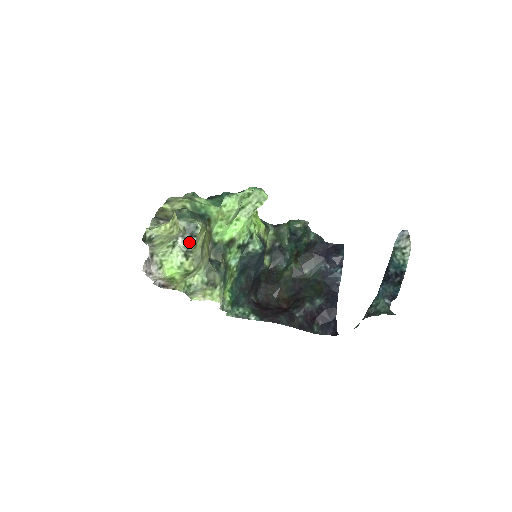
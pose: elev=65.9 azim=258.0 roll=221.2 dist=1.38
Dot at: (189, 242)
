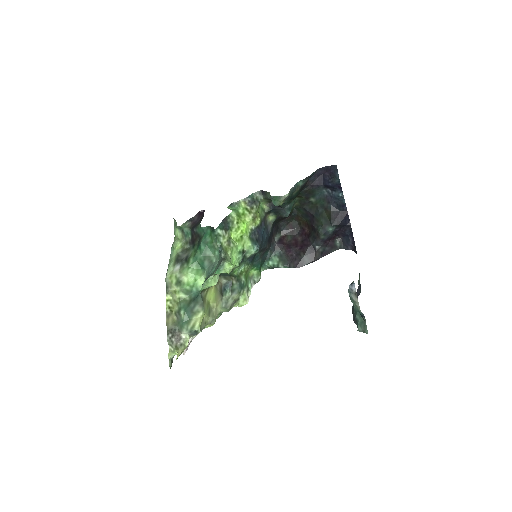
Dot at: occluded
